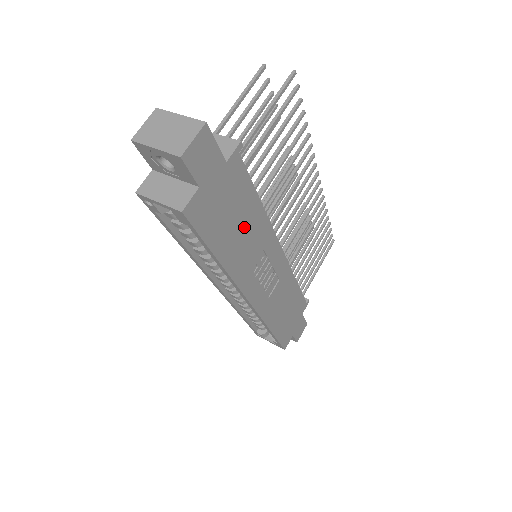
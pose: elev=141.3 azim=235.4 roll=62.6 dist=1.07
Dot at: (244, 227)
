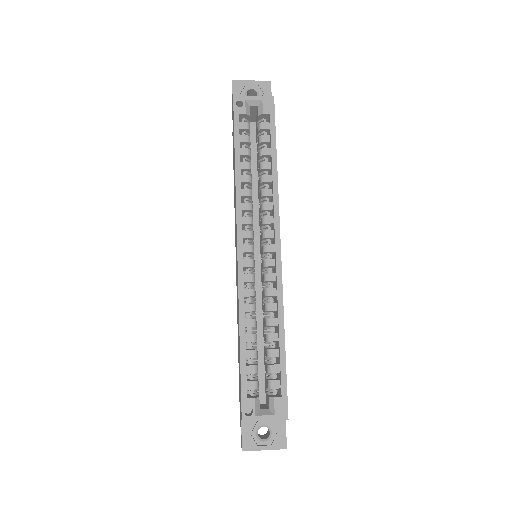
Dot at: occluded
